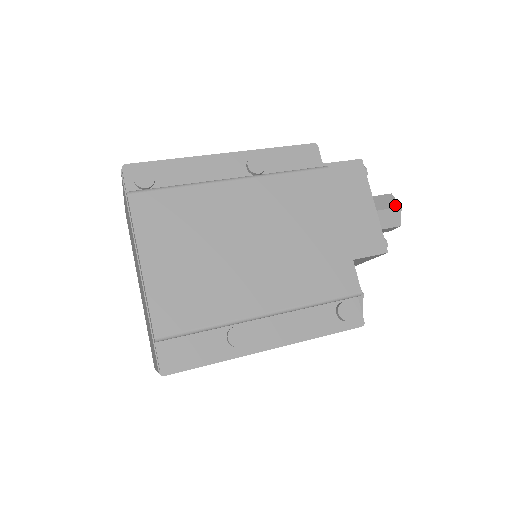
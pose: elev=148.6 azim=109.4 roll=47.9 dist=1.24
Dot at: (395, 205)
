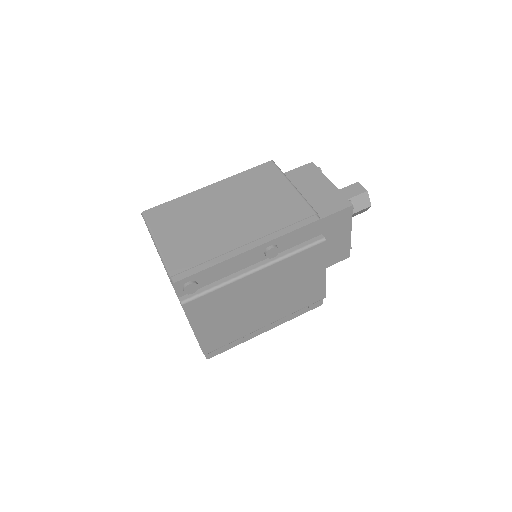
Dot at: (367, 205)
